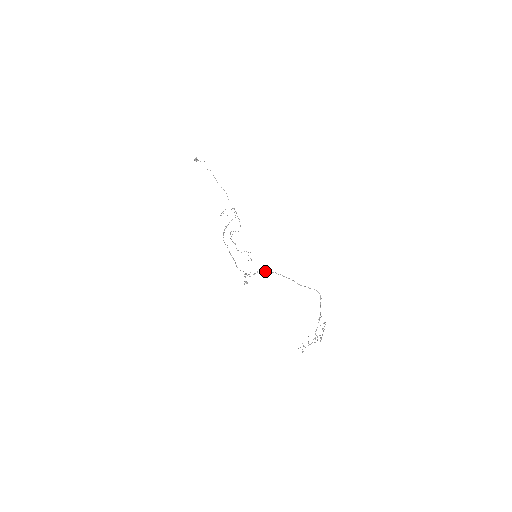
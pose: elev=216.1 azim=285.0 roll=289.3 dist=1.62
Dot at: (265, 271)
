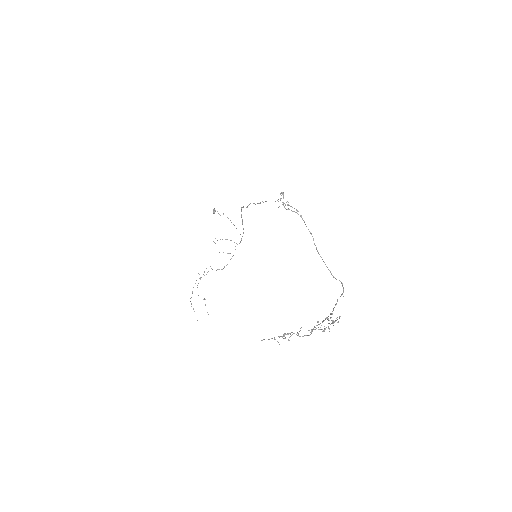
Dot at: (301, 216)
